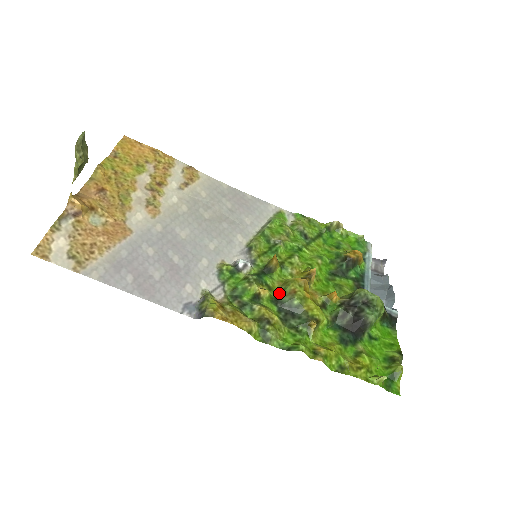
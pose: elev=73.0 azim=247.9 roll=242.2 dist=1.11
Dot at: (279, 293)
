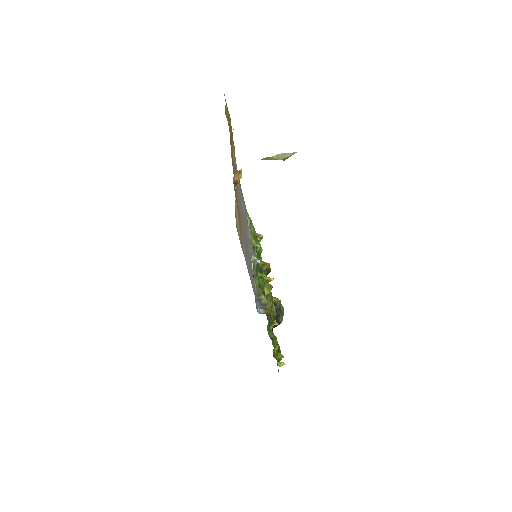
Dot at: occluded
